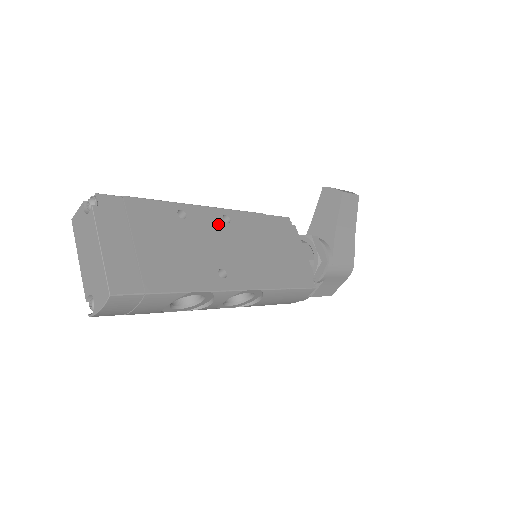
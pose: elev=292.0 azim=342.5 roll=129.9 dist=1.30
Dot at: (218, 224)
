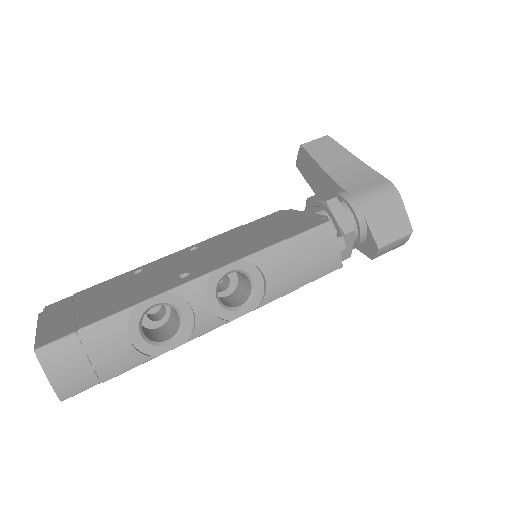
Dot at: (182, 256)
